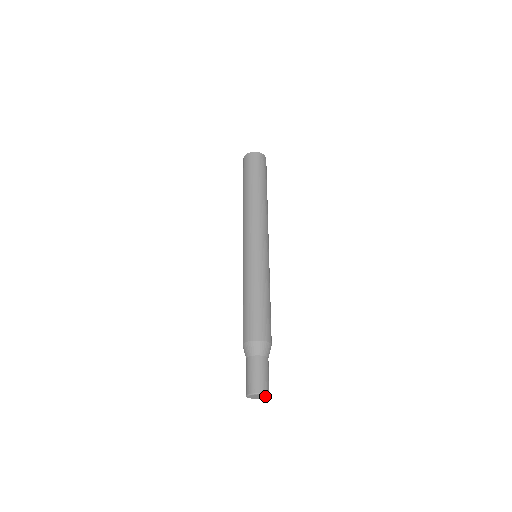
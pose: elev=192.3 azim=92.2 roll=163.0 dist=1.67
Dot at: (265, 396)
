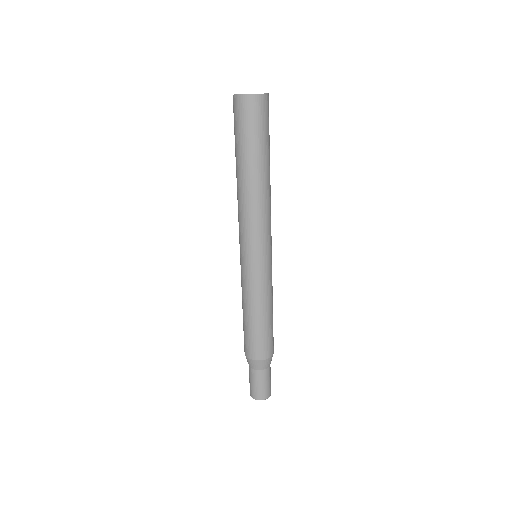
Dot at: occluded
